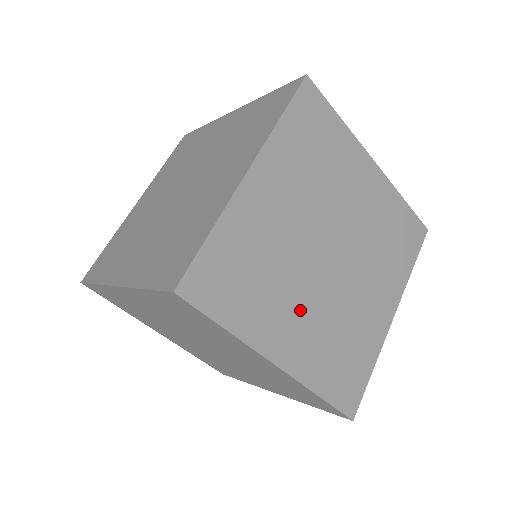
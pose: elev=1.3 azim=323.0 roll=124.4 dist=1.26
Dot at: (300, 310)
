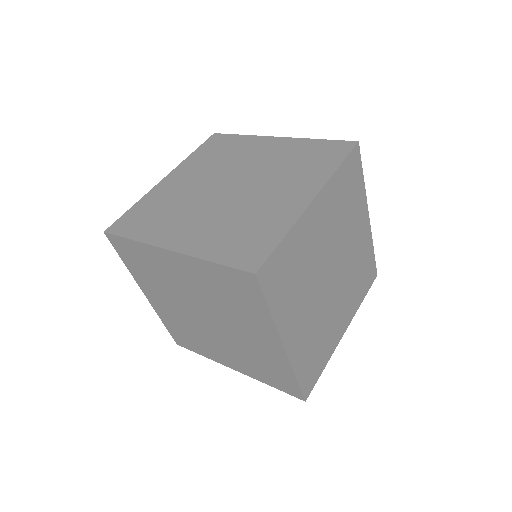
Dot at: (306, 310)
